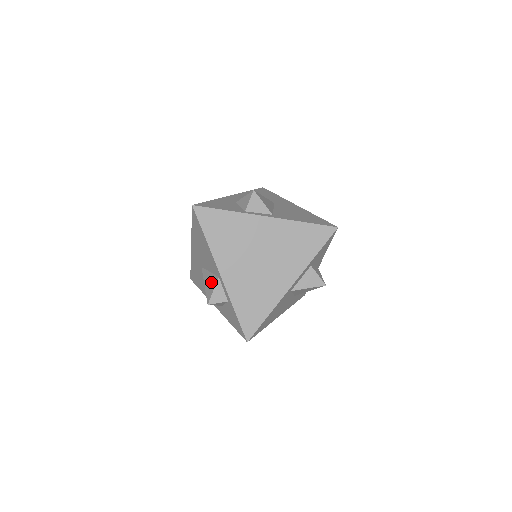
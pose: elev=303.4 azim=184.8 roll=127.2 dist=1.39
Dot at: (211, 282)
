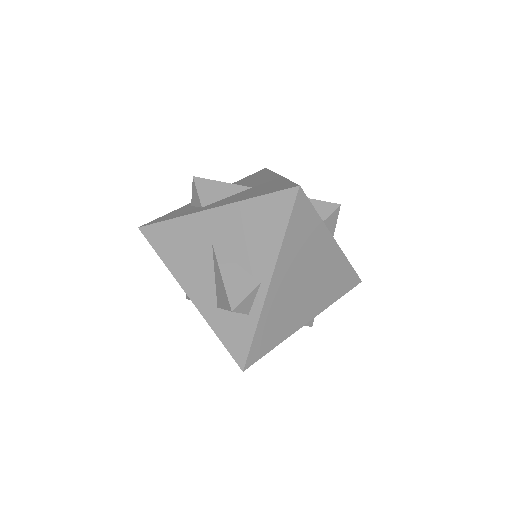
Dot at: (241, 281)
